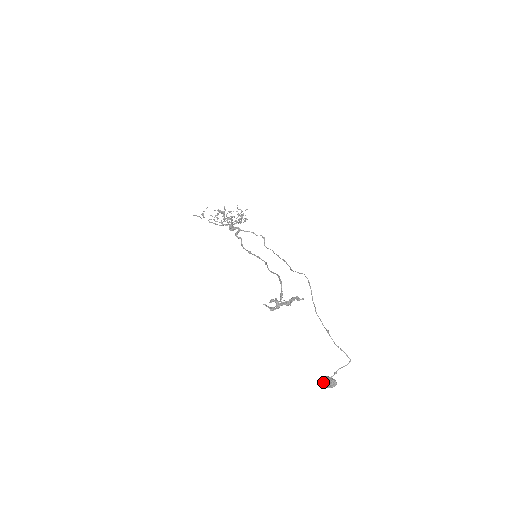
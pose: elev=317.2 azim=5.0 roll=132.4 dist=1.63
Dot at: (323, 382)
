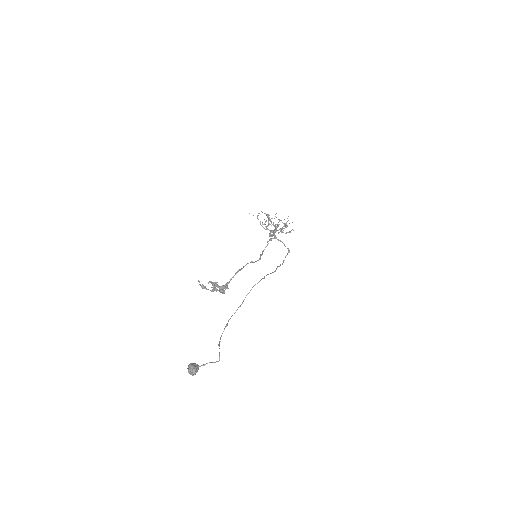
Dot at: (188, 366)
